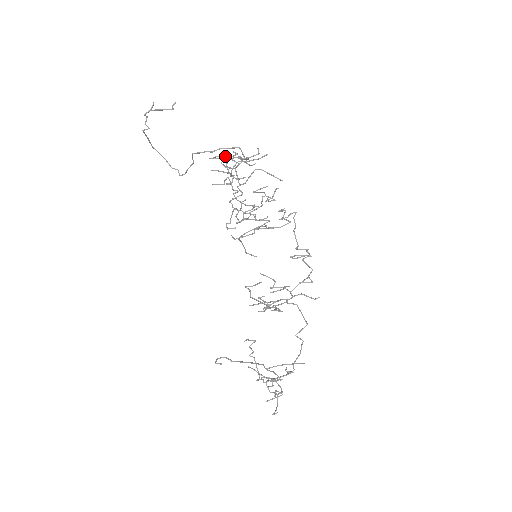
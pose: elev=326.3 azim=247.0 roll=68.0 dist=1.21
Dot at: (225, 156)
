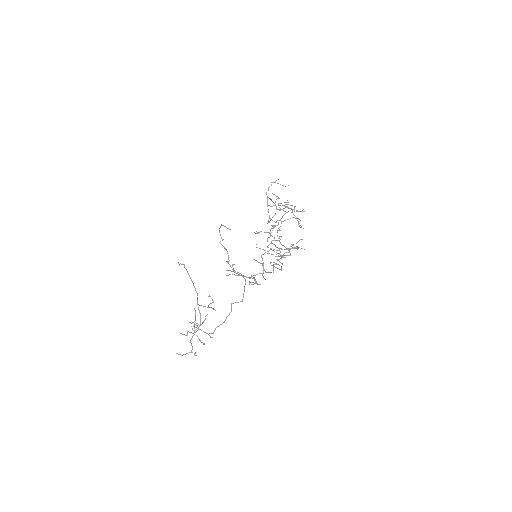
Dot at: (285, 206)
